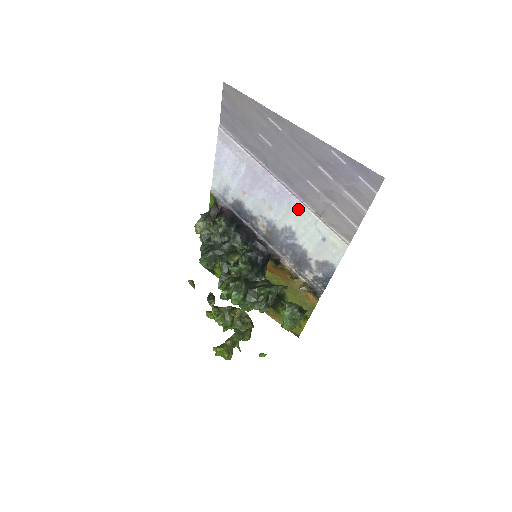
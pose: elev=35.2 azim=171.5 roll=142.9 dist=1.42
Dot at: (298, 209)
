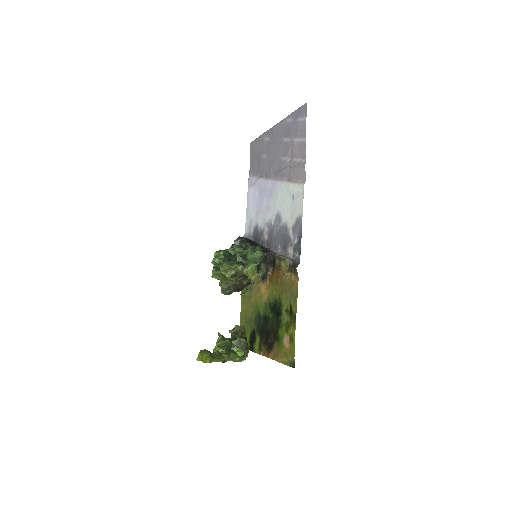
Dot at: (280, 189)
